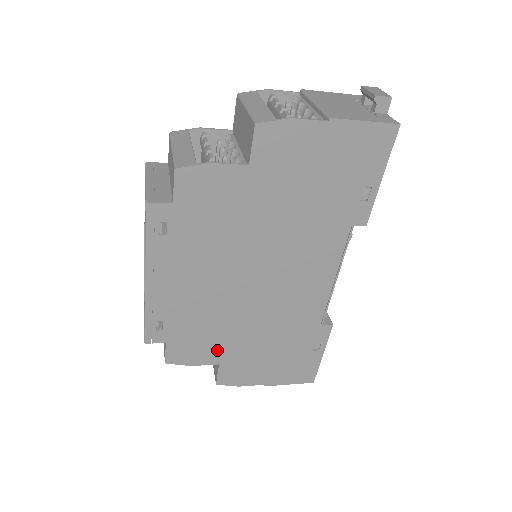
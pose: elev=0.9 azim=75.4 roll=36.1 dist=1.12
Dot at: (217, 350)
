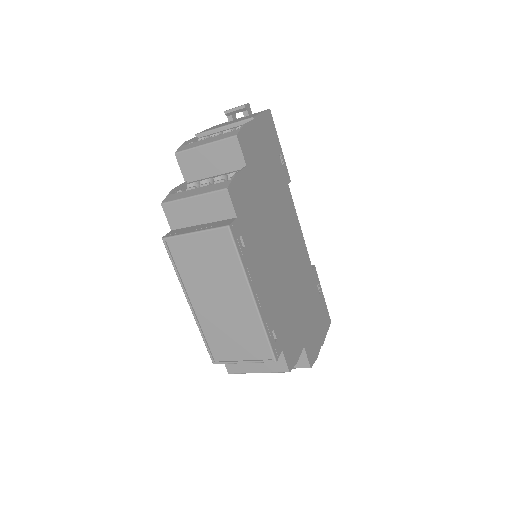
Dot at: (298, 334)
